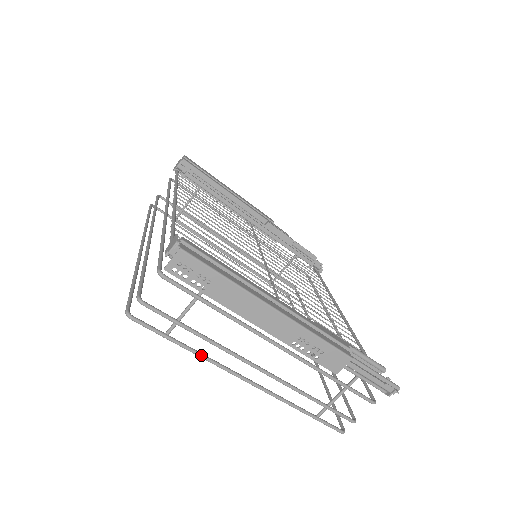
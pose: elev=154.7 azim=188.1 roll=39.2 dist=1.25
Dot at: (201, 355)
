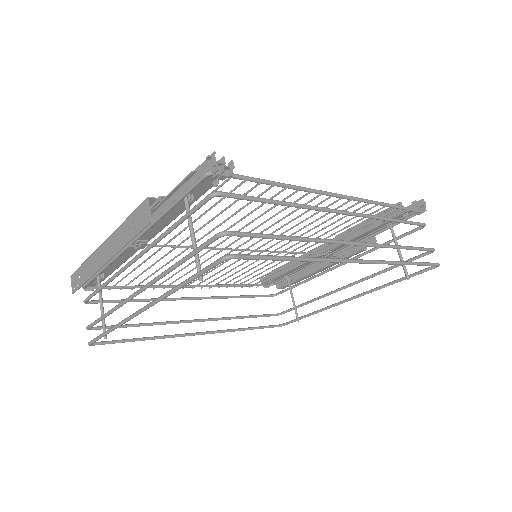
Dot at: (114, 326)
